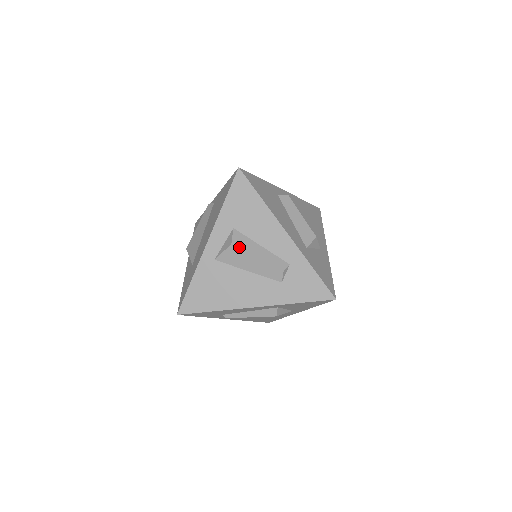
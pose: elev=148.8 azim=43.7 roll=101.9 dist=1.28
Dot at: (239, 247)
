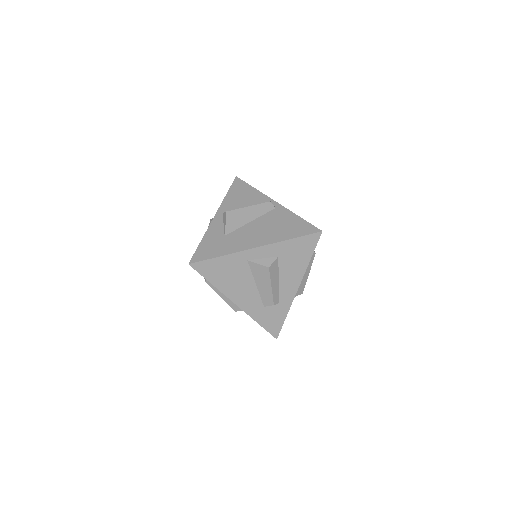
Dot at: (270, 273)
